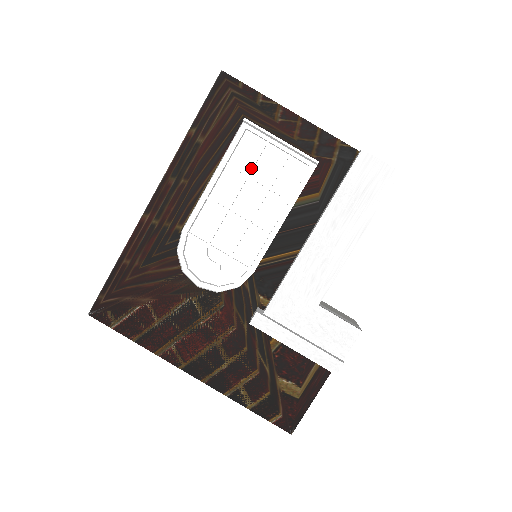
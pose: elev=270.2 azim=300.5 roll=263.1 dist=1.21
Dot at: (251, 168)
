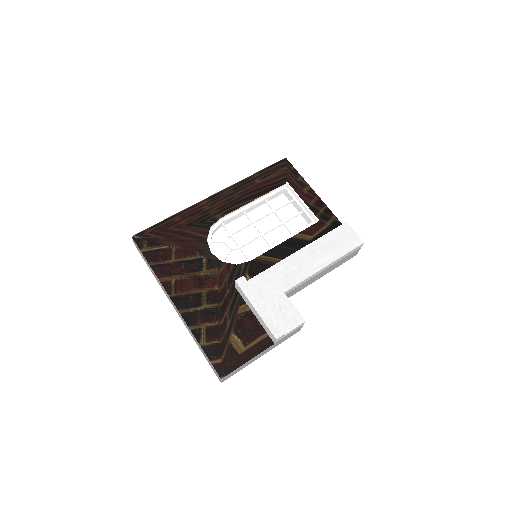
Dot at: (278, 208)
